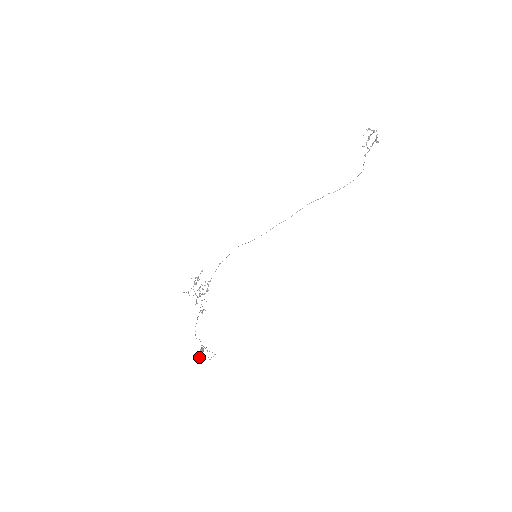
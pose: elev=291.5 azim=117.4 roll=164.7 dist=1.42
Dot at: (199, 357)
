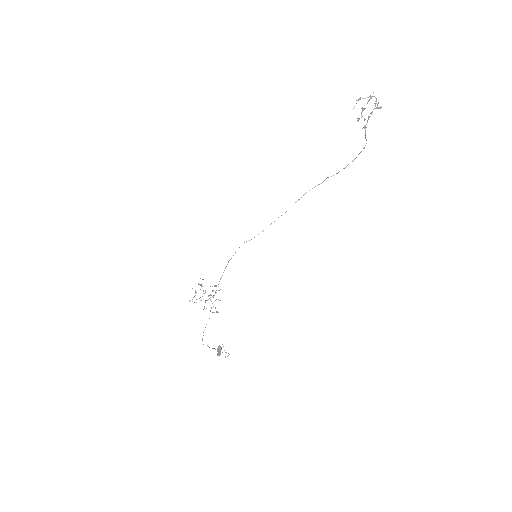
Dot at: (218, 354)
